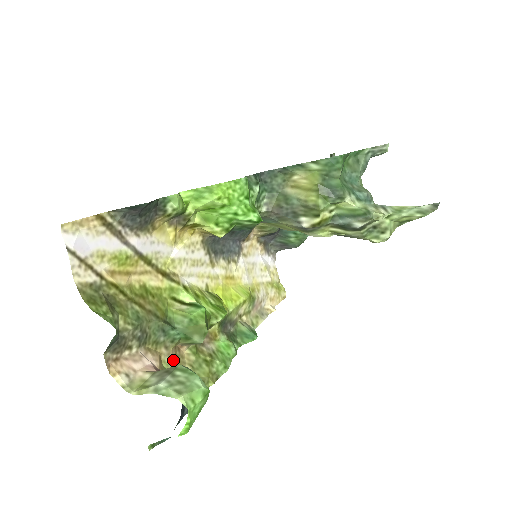
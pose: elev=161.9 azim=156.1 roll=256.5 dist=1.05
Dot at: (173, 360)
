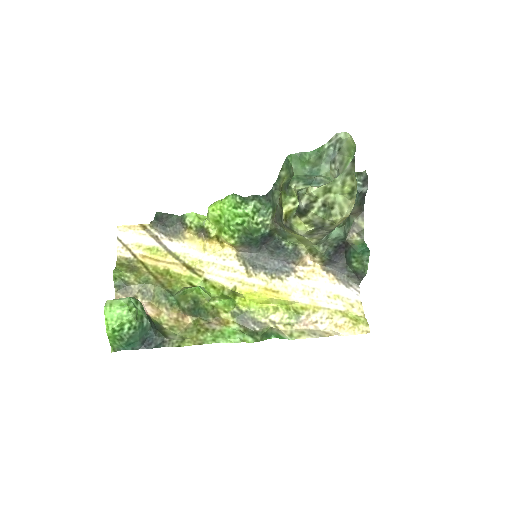
Dot at: (172, 320)
